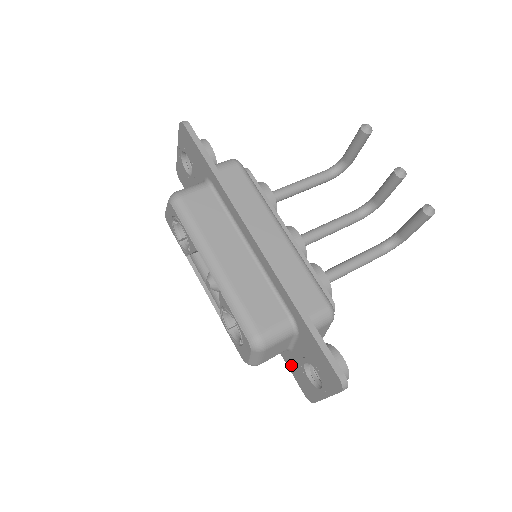
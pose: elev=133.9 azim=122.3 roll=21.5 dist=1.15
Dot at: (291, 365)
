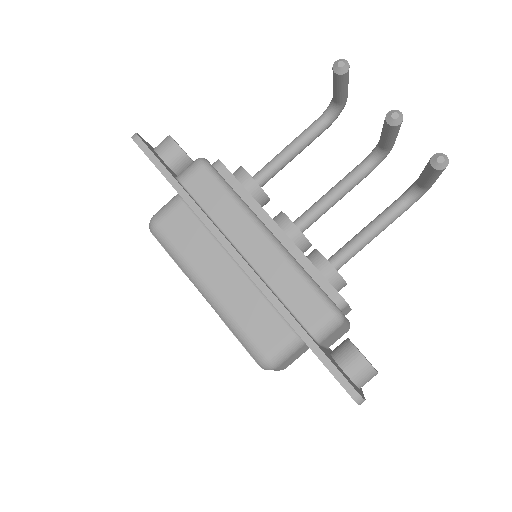
Dot at: occluded
